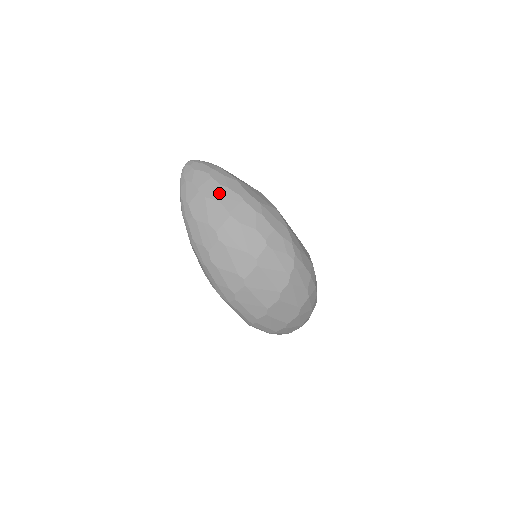
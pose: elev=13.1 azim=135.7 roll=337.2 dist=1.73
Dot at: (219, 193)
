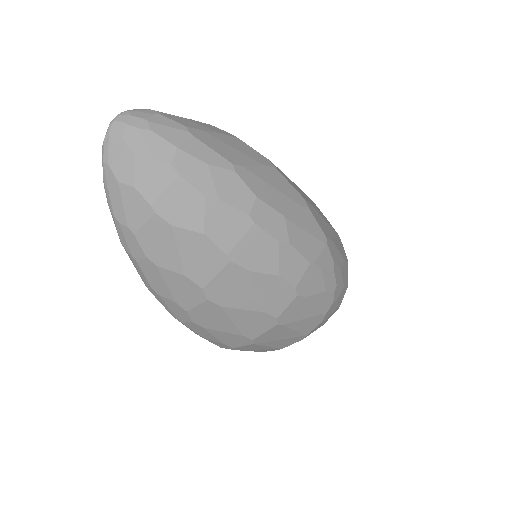
Dot at: (202, 215)
